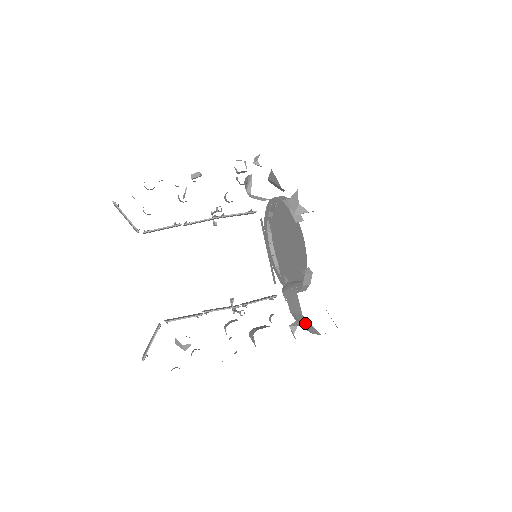
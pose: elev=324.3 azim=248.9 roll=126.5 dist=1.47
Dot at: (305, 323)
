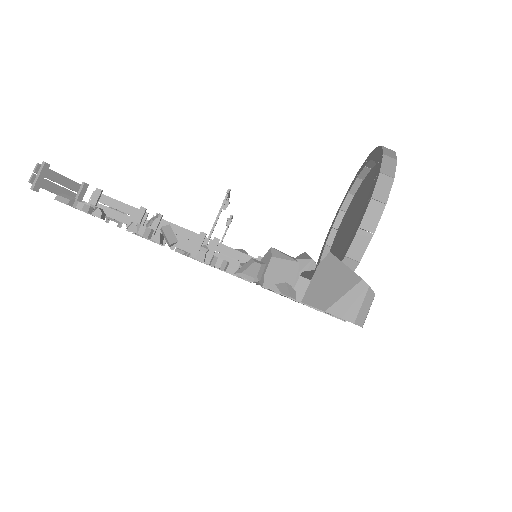
Dot at: occluded
